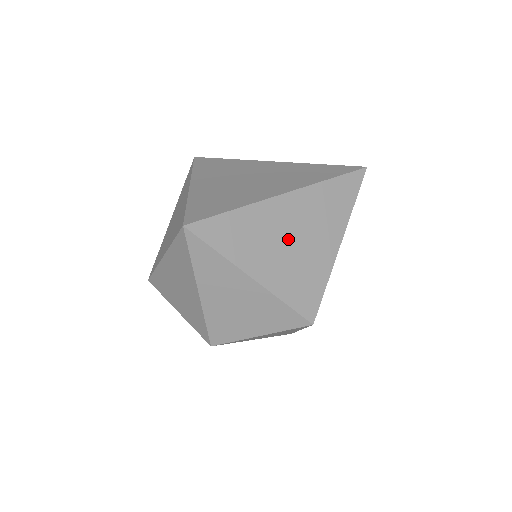
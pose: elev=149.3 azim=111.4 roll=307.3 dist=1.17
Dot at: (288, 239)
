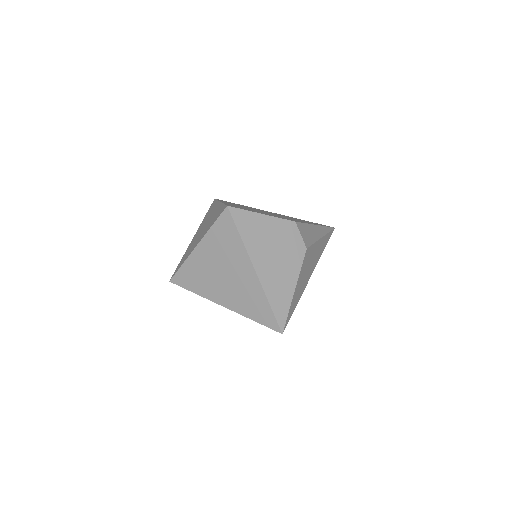
Dot at: occluded
